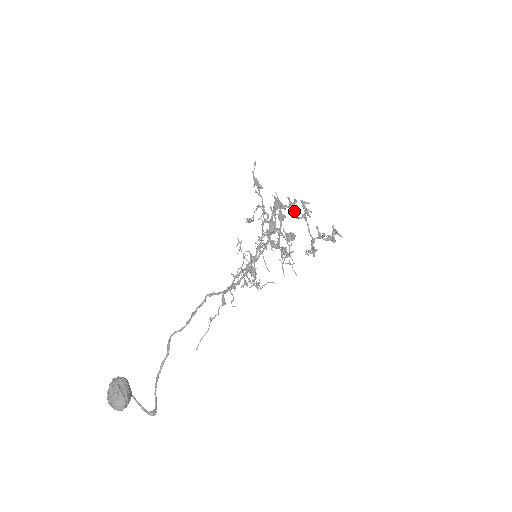
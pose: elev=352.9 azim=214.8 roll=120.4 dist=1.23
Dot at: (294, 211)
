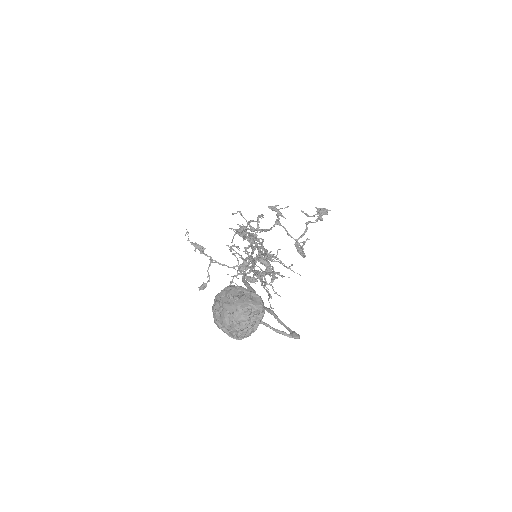
Dot at: (261, 230)
